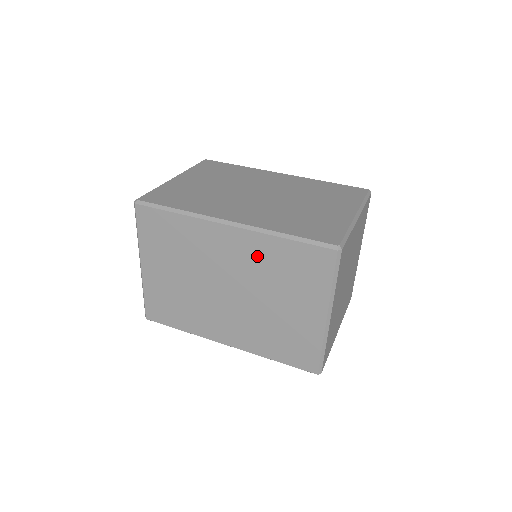
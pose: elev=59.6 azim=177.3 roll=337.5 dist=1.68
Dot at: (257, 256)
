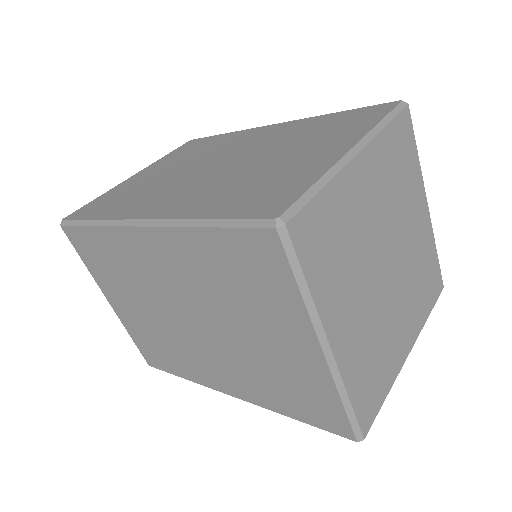
Dot at: (190, 265)
